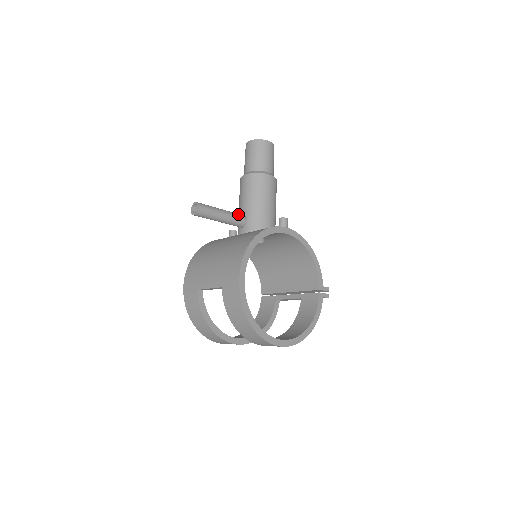
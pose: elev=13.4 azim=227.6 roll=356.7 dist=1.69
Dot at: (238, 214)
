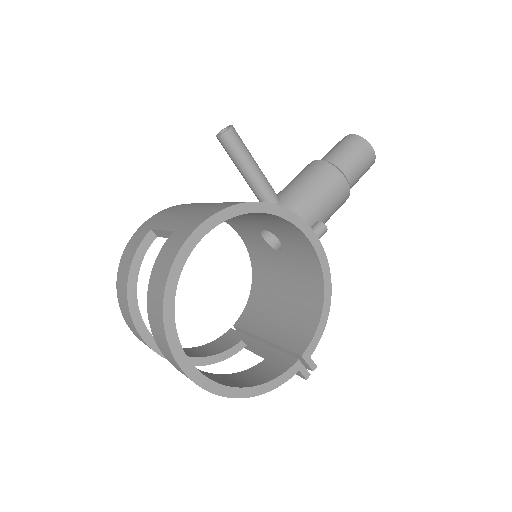
Dot at: occluded
